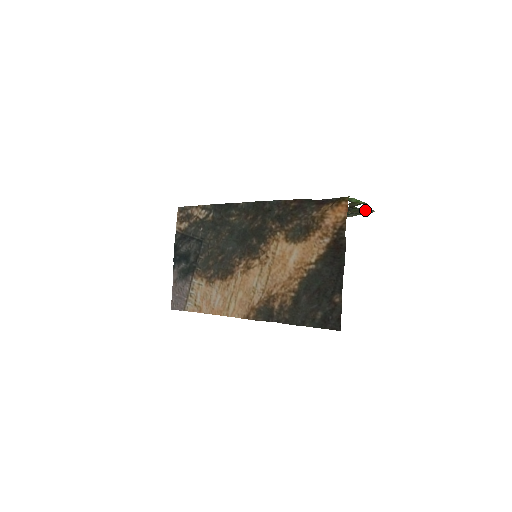
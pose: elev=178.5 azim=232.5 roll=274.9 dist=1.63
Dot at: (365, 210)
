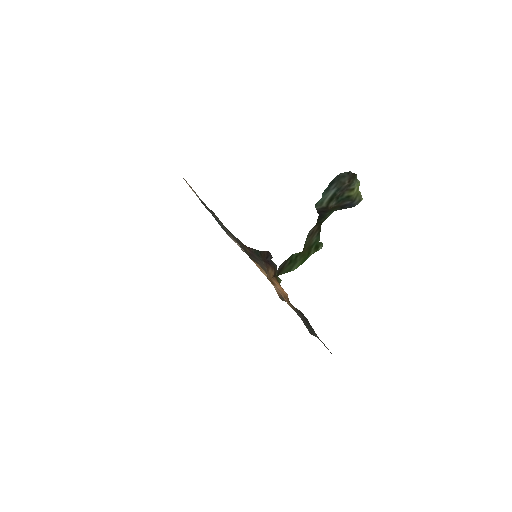
Dot at: (345, 208)
